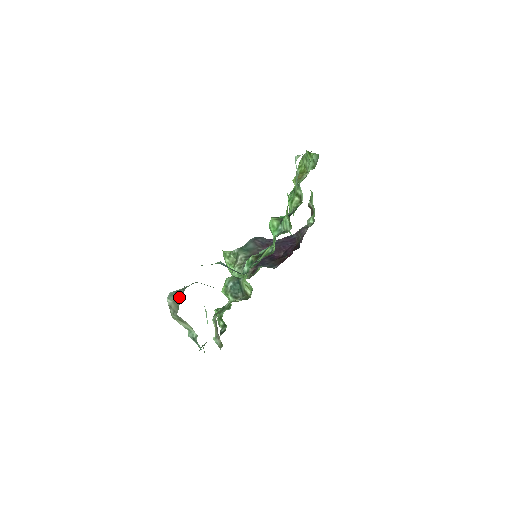
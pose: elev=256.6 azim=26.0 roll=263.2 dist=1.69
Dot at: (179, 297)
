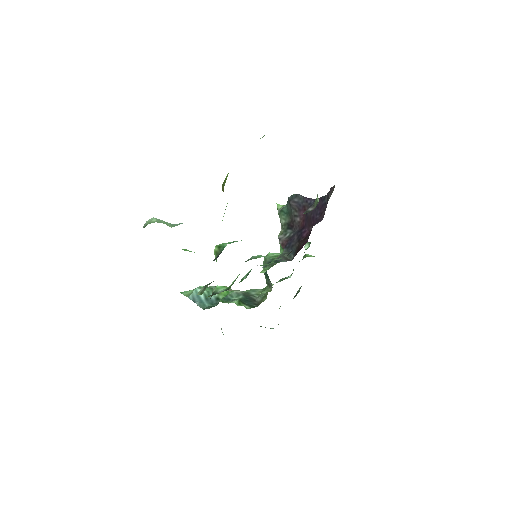
Dot at: occluded
